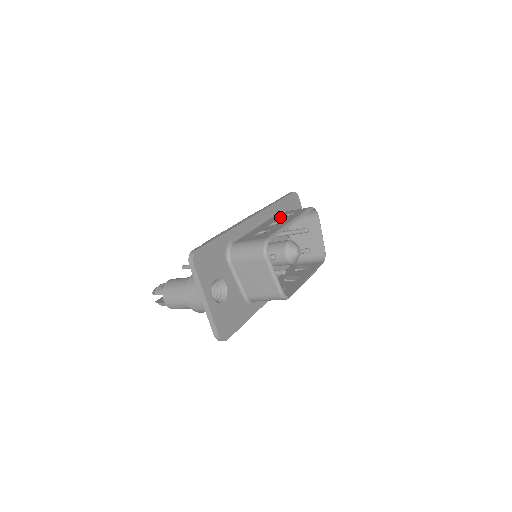
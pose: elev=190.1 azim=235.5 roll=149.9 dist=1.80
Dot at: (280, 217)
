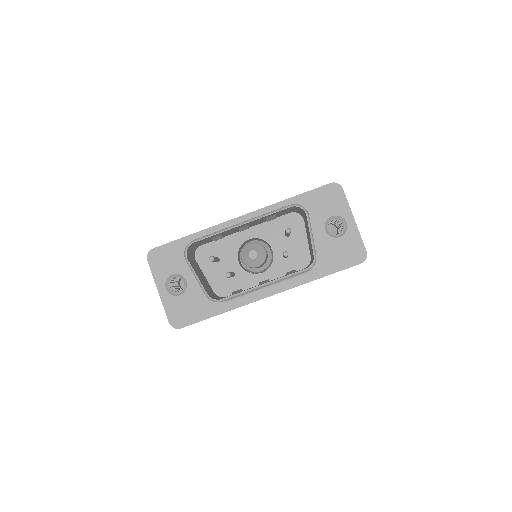
Dot at: occluded
